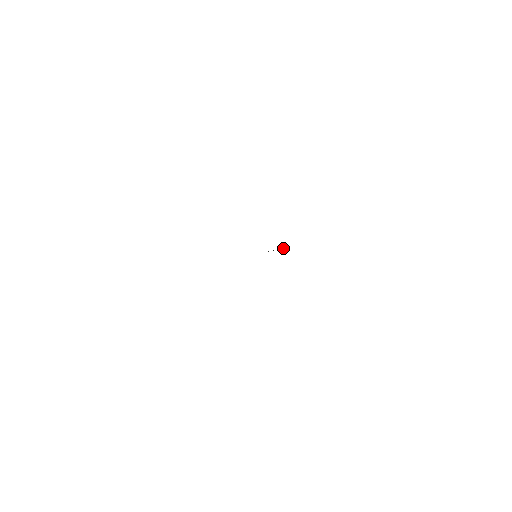
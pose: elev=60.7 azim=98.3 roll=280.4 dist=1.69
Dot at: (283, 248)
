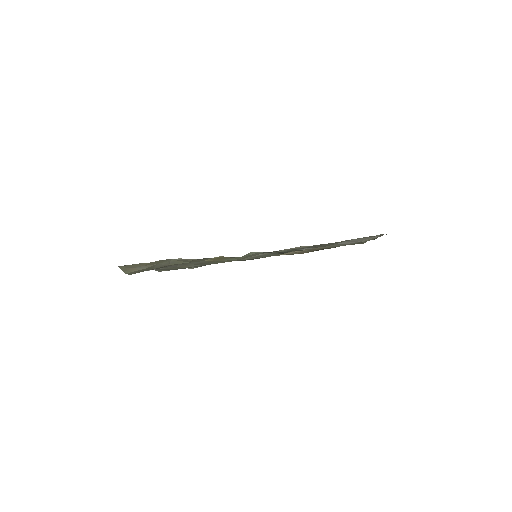
Dot at: occluded
